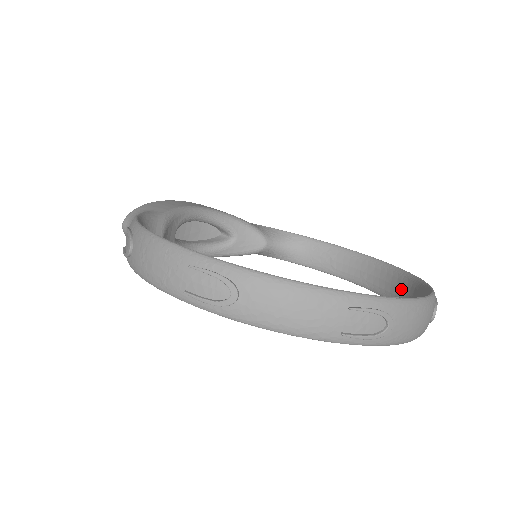
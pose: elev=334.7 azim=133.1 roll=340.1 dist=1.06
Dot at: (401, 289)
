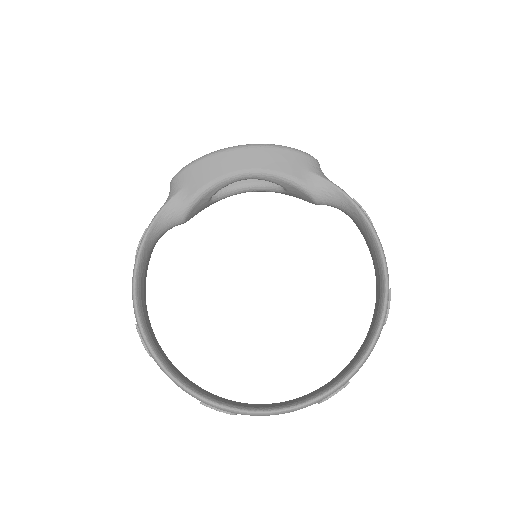
Dot at: (363, 343)
